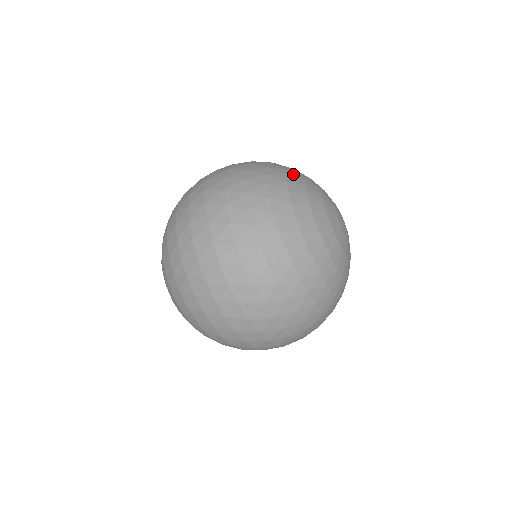
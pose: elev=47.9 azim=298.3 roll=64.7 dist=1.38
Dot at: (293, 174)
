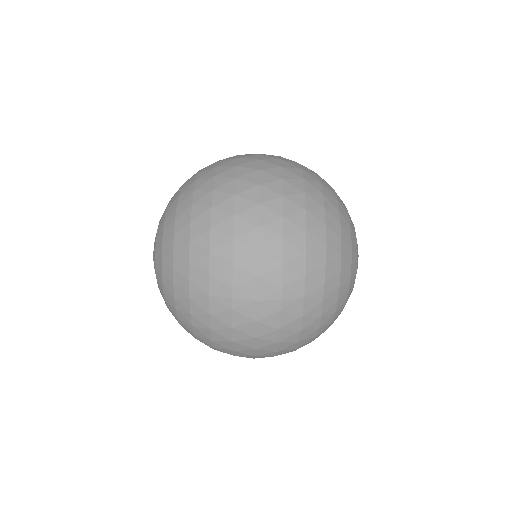
Dot at: occluded
